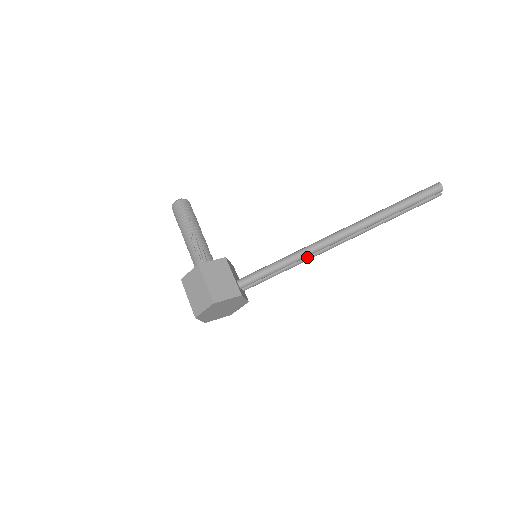
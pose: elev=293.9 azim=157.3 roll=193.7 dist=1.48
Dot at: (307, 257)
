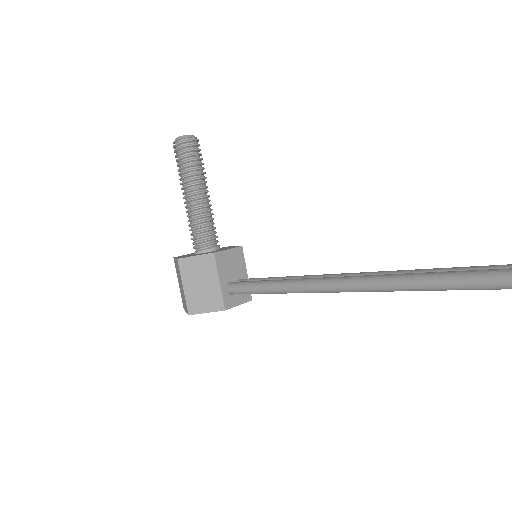
Dot at: occluded
